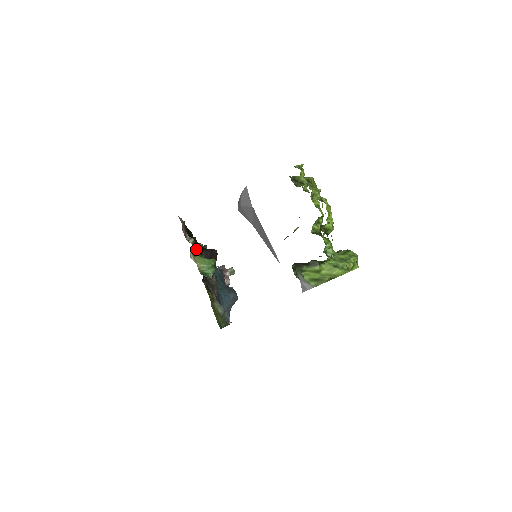
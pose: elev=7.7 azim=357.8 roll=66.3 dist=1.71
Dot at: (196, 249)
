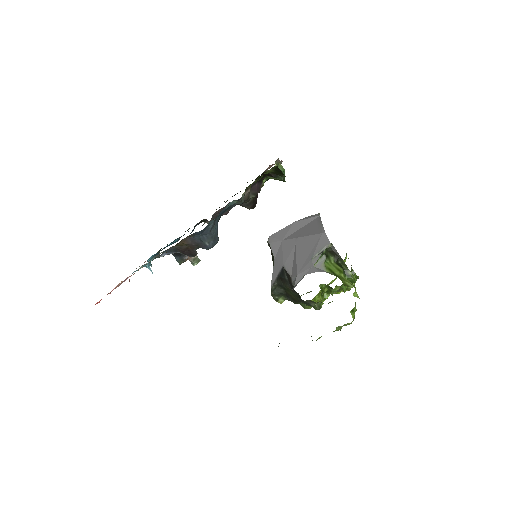
Dot at: occluded
